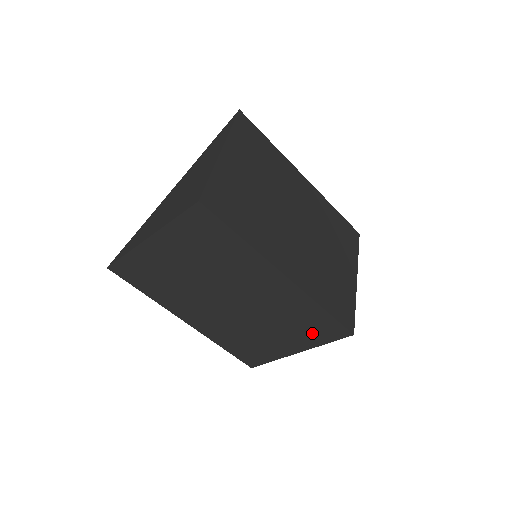
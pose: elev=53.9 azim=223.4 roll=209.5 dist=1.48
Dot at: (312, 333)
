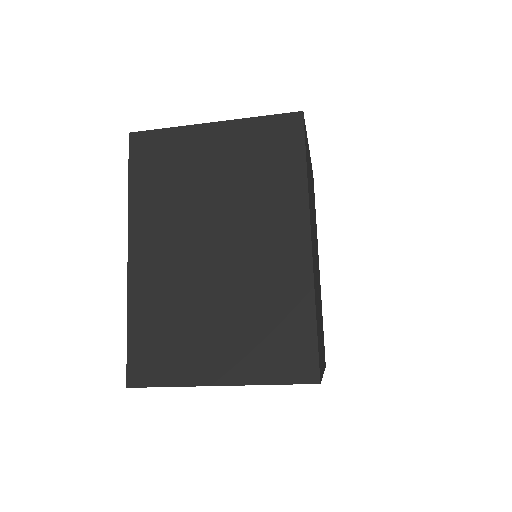
Dot at: (269, 353)
